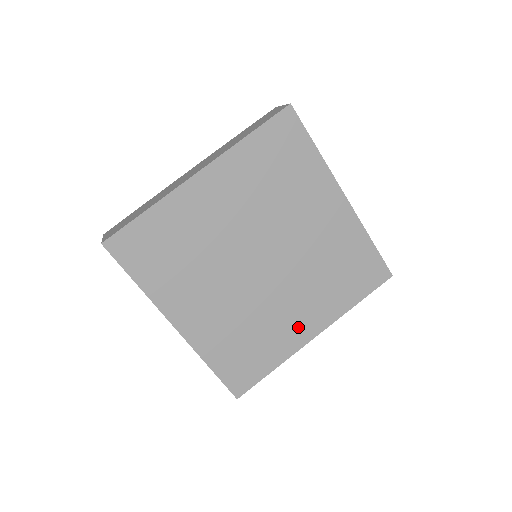
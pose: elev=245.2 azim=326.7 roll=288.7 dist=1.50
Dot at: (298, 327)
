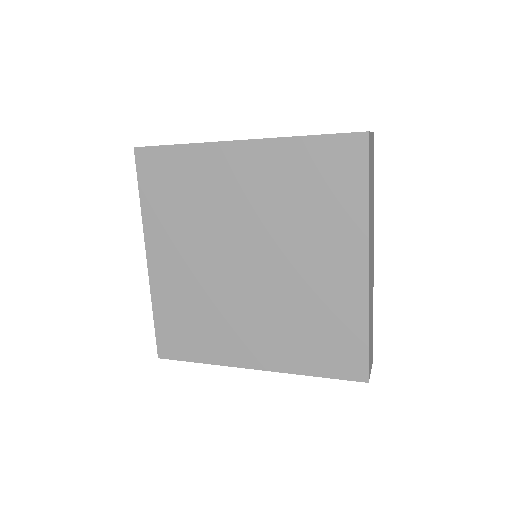
Dot at: (244, 346)
